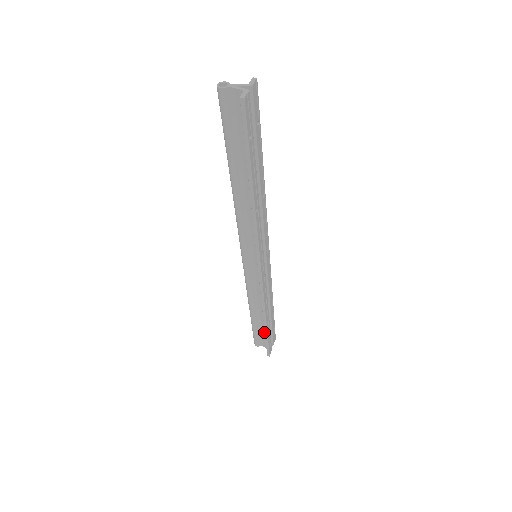
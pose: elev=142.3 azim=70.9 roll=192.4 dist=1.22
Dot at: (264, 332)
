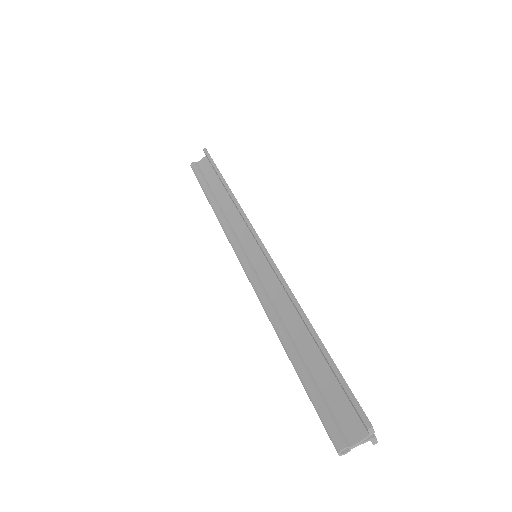
Dot at: occluded
